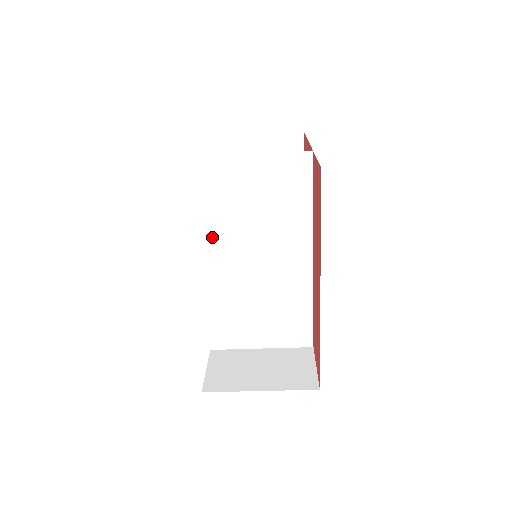
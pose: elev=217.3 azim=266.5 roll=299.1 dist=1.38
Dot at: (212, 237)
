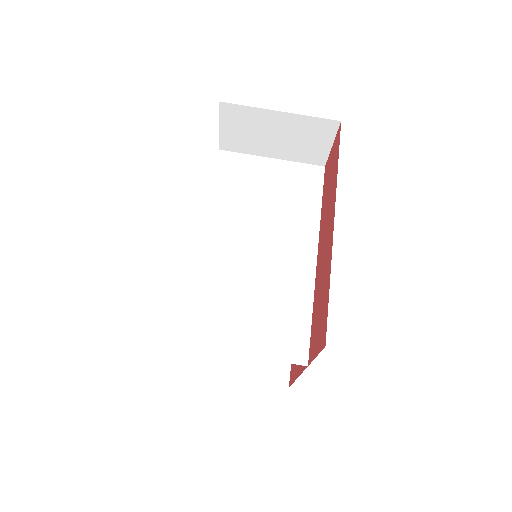
Dot at: (220, 215)
